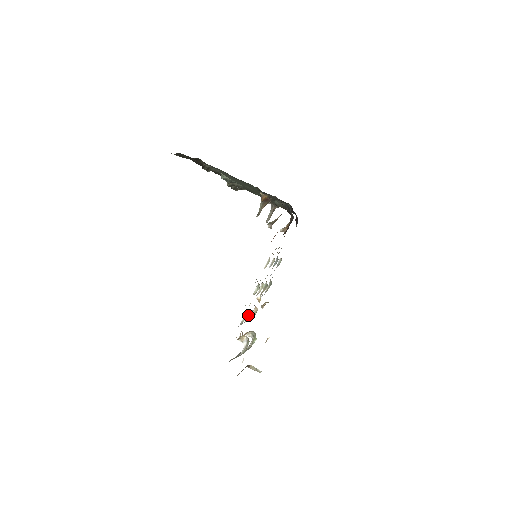
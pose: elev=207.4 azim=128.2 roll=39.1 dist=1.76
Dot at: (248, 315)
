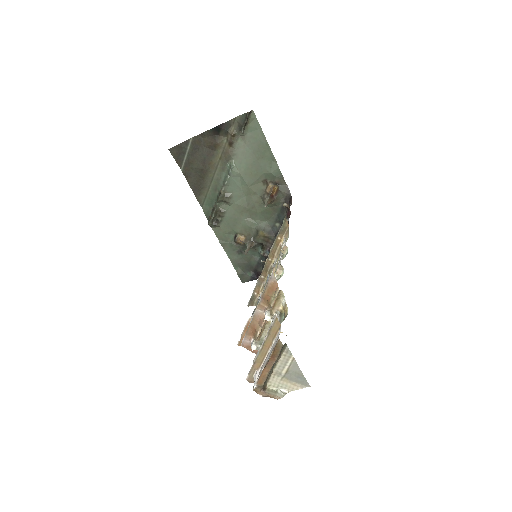
Dot at: (282, 274)
